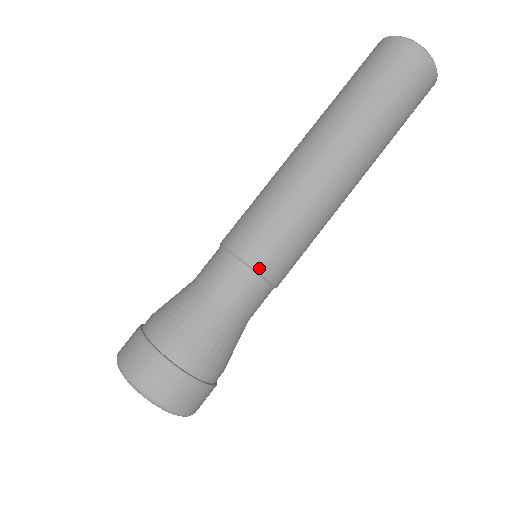
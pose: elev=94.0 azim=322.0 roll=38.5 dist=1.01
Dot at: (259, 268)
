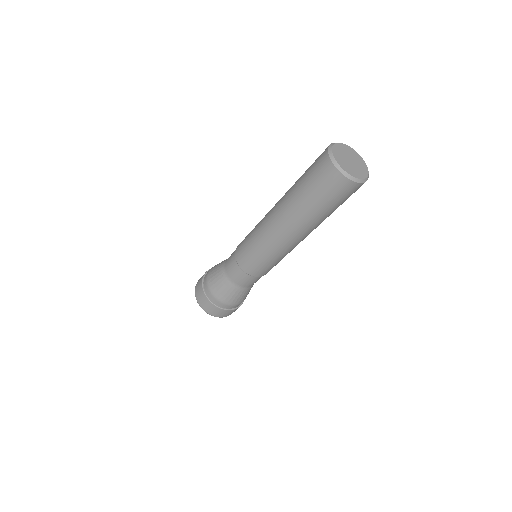
Dot at: occluded
